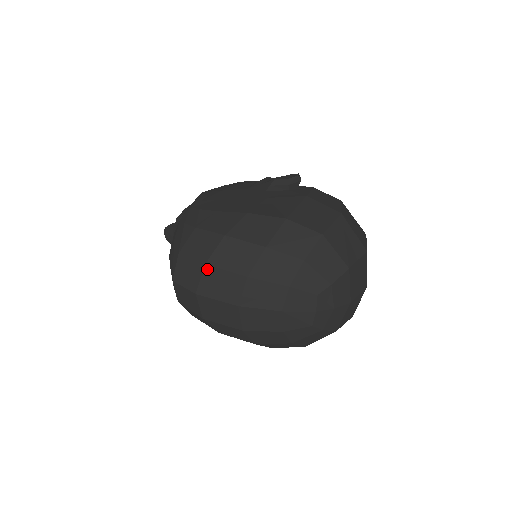
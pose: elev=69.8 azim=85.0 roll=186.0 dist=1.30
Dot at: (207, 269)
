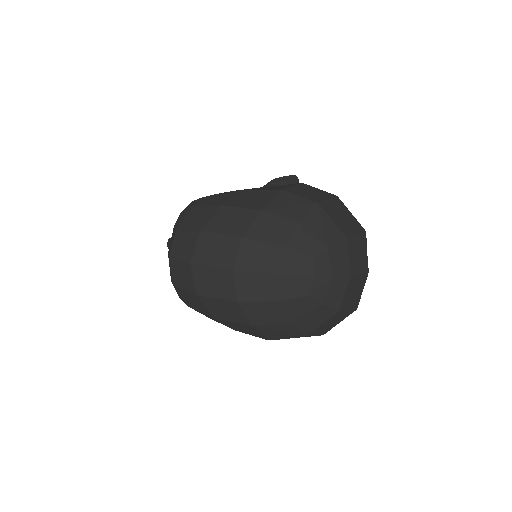
Dot at: (202, 236)
